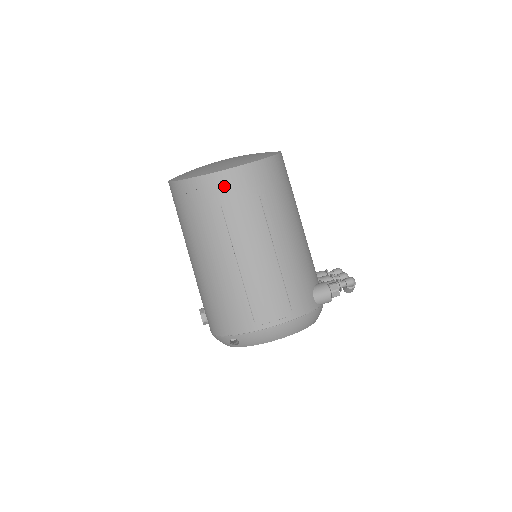
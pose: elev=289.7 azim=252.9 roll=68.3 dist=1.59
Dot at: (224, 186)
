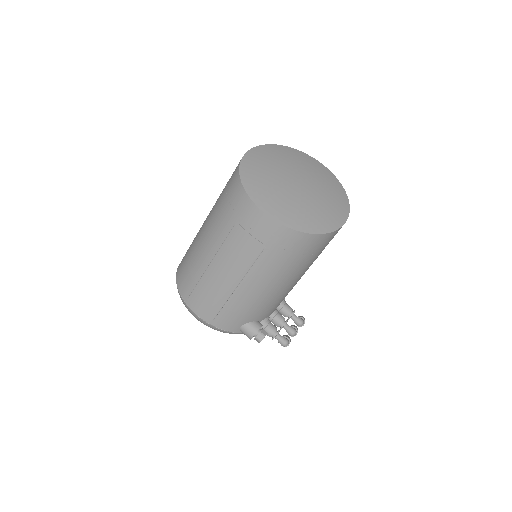
Dot at: (249, 217)
